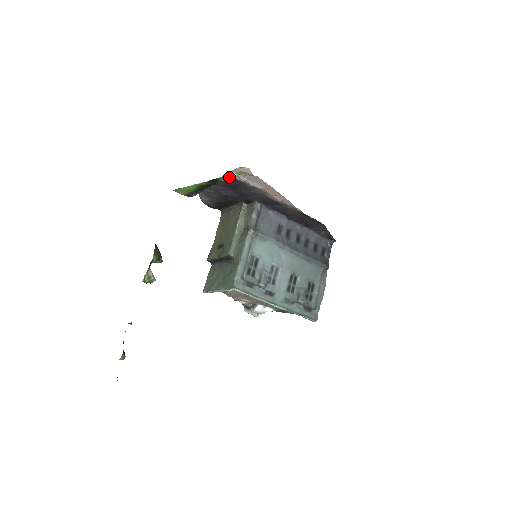
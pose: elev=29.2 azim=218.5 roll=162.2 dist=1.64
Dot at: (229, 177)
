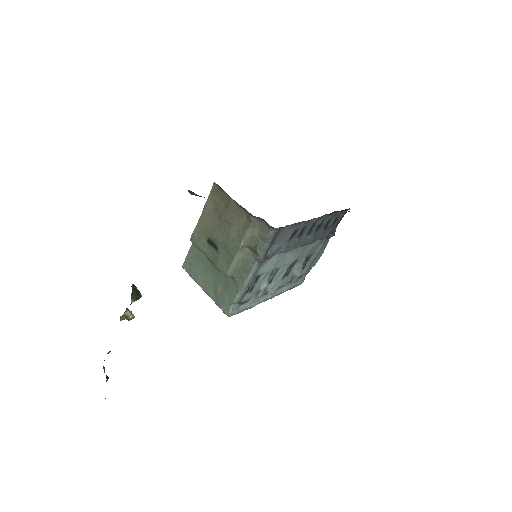
Dot at: occluded
